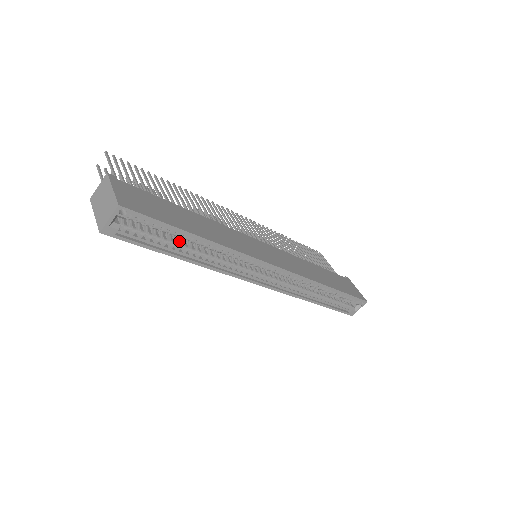
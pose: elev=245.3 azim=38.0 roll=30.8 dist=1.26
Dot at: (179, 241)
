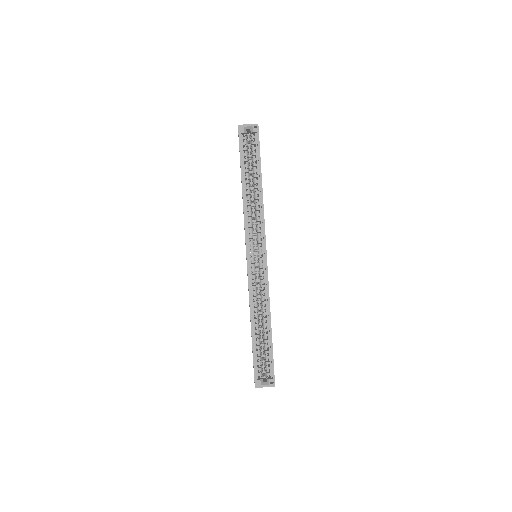
Dot at: (249, 178)
